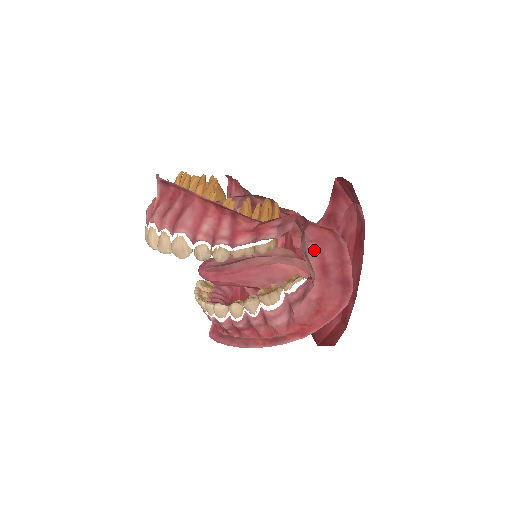
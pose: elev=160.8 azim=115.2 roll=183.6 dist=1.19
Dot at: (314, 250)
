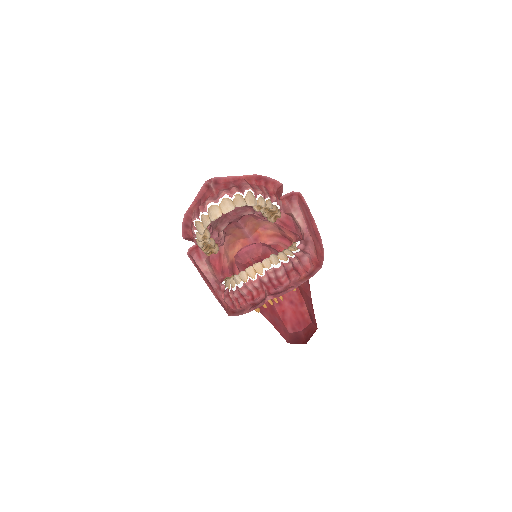
Dot at: (301, 208)
